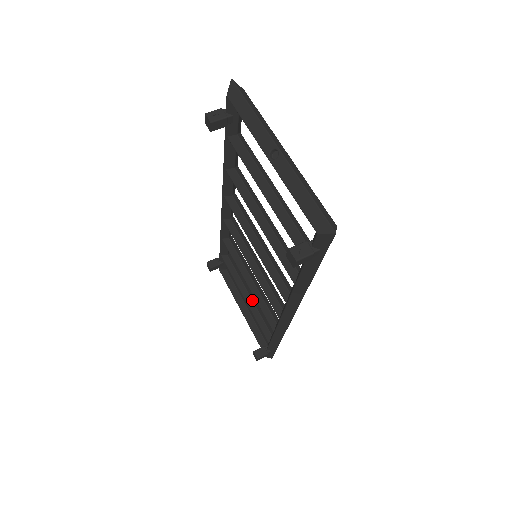
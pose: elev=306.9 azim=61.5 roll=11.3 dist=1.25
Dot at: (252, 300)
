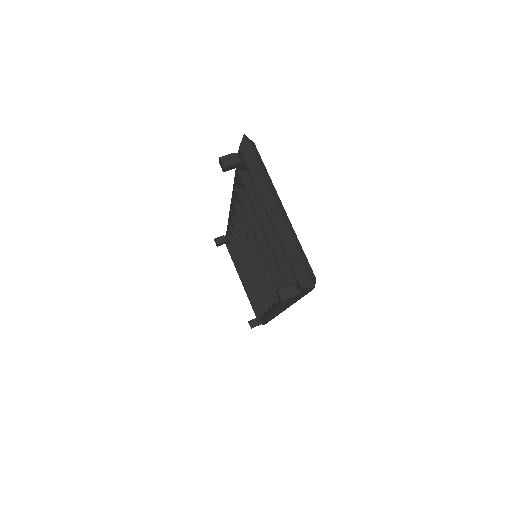
Dot at: (251, 279)
